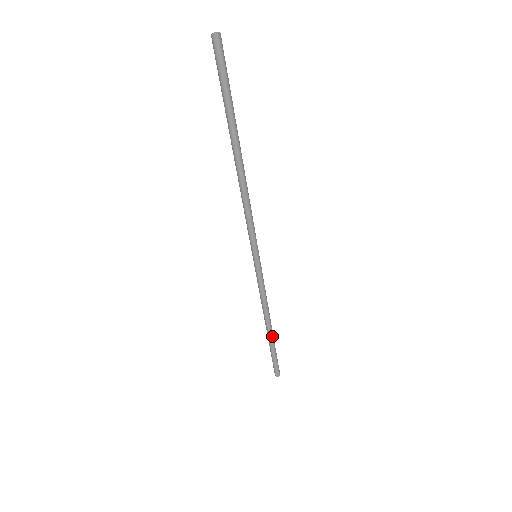
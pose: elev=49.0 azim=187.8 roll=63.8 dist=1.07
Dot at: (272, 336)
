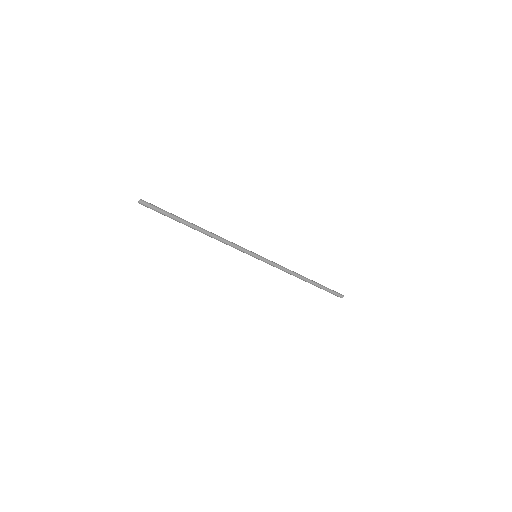
Dot at: (312, 282)
